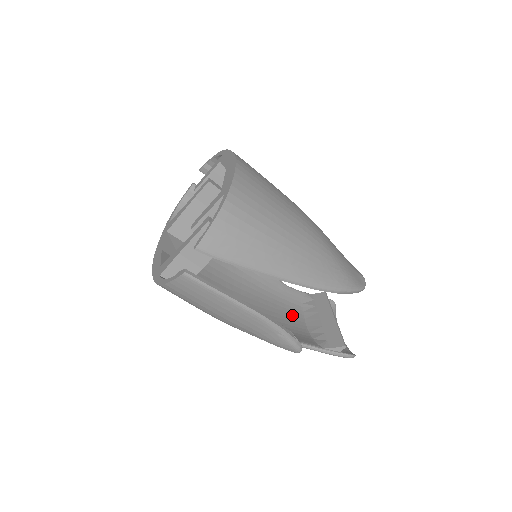
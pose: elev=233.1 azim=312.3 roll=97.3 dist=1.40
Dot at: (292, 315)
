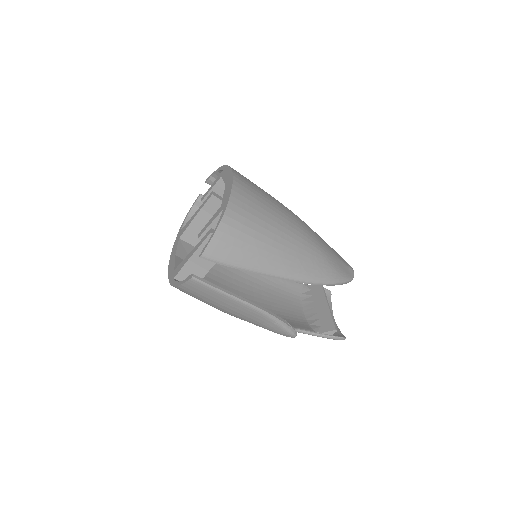
Dot at: (291, 304)
